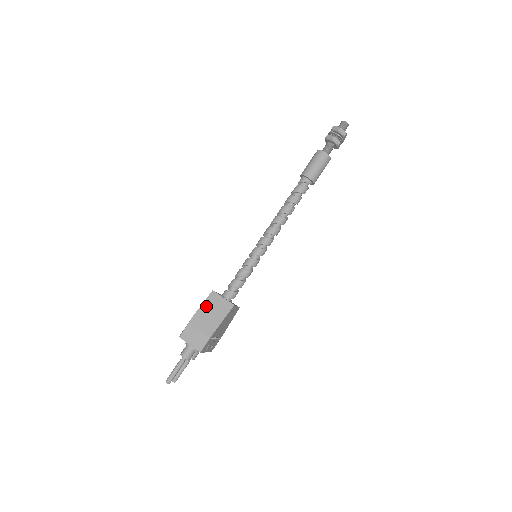
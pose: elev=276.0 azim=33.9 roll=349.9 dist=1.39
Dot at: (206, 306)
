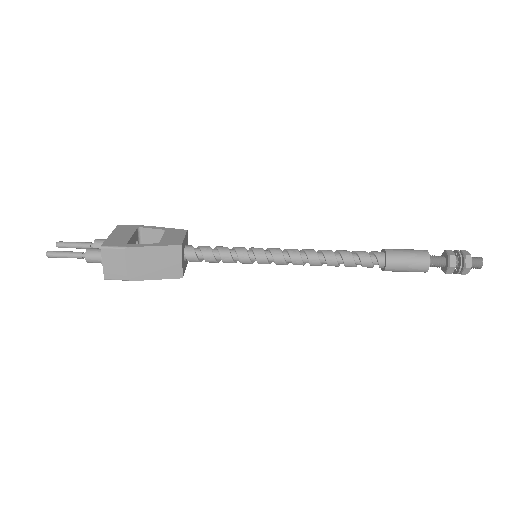
Dot at: (158, 252)
